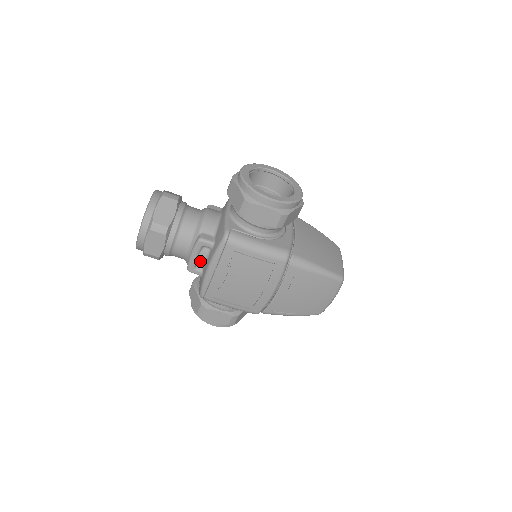
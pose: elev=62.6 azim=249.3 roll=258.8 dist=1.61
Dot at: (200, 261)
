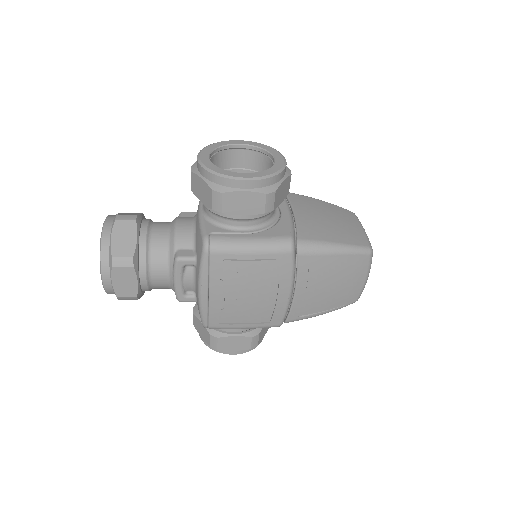
Dot at: (188, 285)
